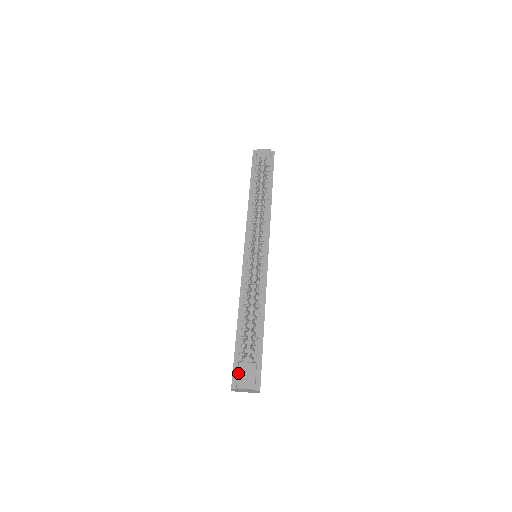
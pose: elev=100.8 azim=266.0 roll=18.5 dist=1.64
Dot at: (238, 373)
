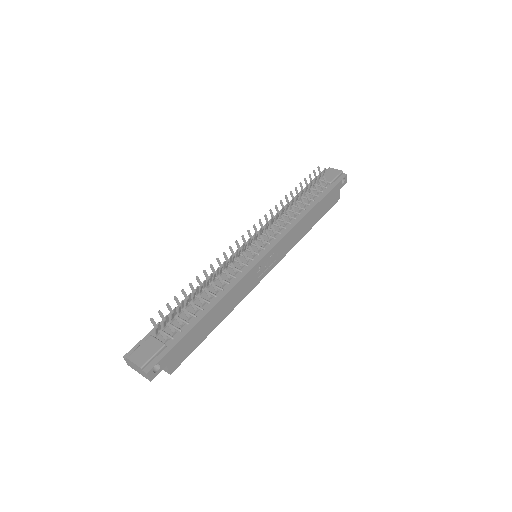
Dot at: (140, 344)
